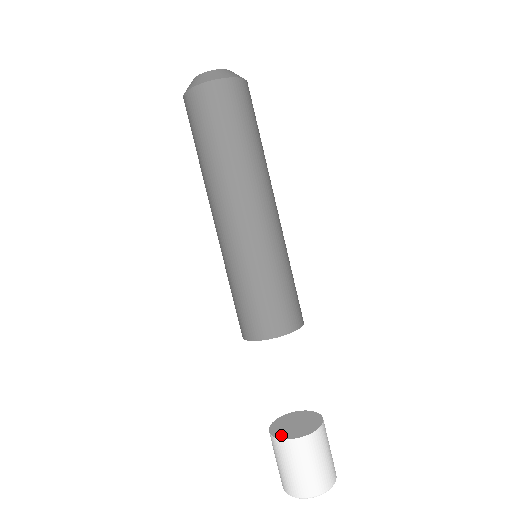
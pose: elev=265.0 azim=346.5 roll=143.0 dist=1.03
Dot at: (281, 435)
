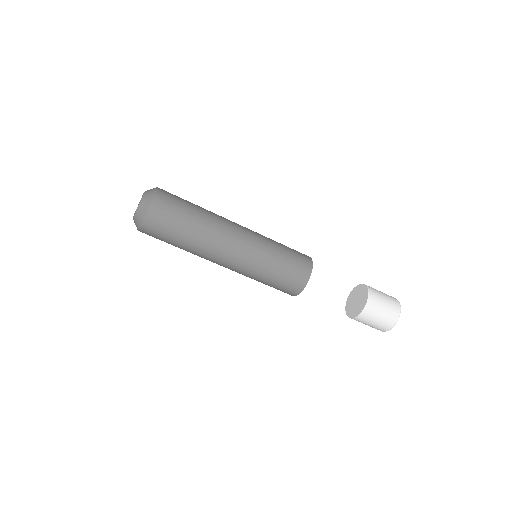
Dot at: (355, 314)
